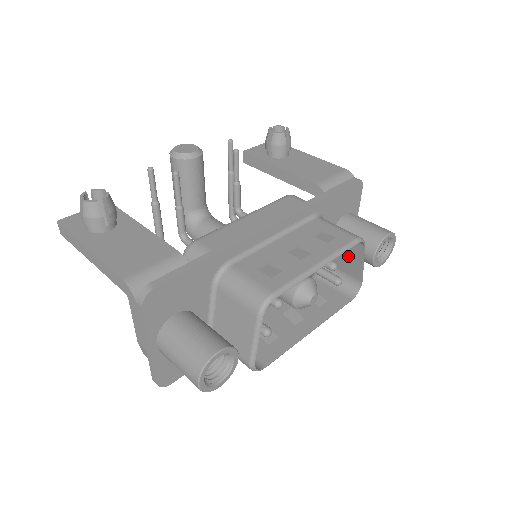
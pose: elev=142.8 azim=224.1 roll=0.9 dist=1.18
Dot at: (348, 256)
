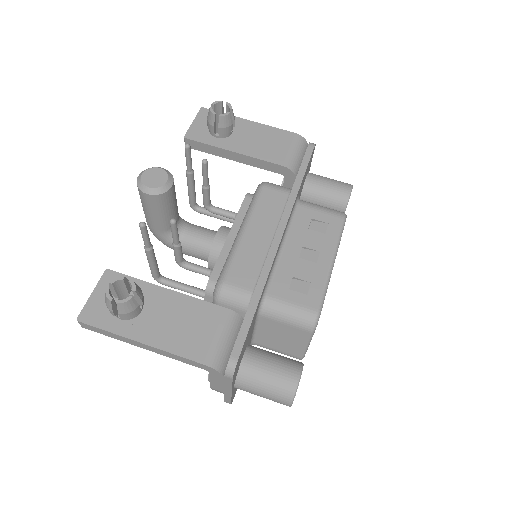
Dot at: occluded
